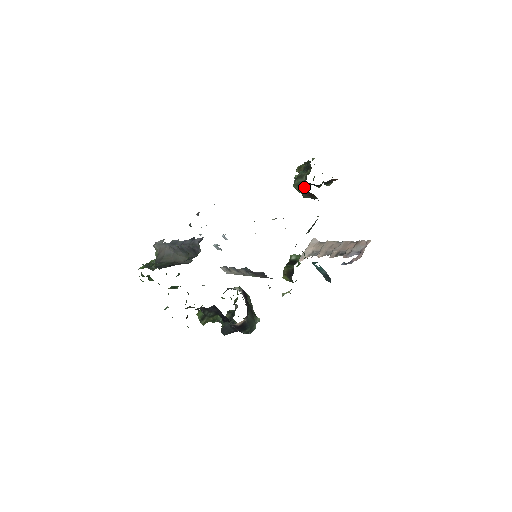
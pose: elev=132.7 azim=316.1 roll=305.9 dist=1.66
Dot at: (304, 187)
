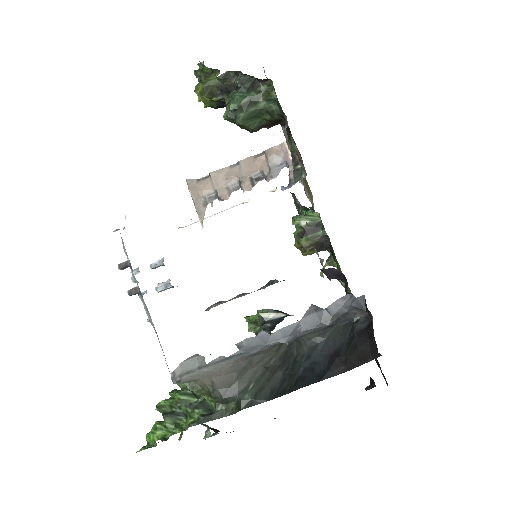
Dot at: (263, 117)
